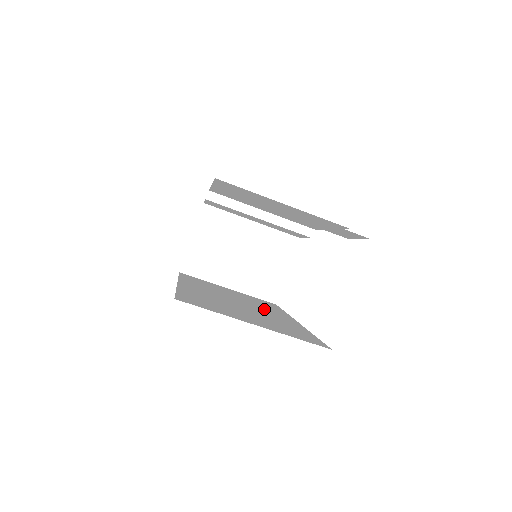
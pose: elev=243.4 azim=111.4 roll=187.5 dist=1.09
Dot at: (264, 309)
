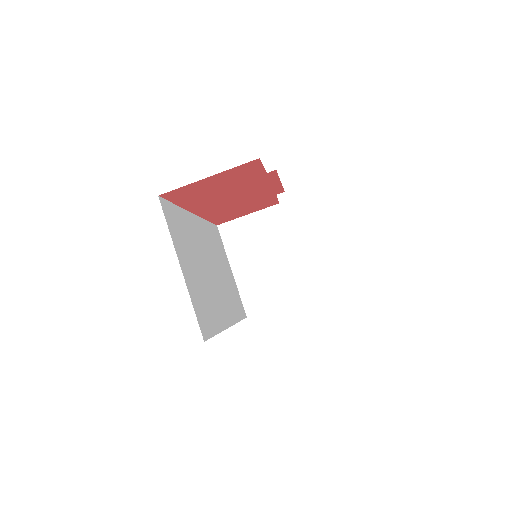
Dot at: (223, 295)
